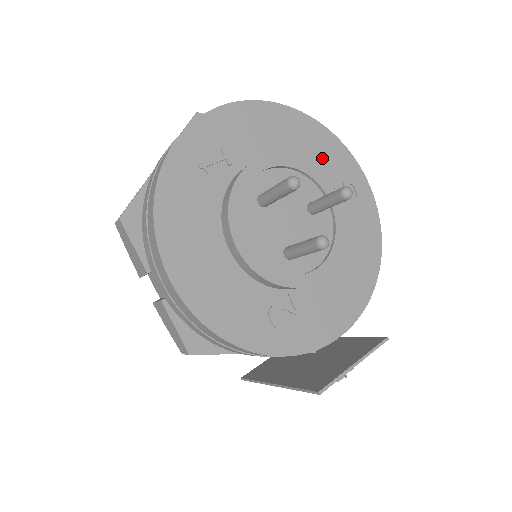
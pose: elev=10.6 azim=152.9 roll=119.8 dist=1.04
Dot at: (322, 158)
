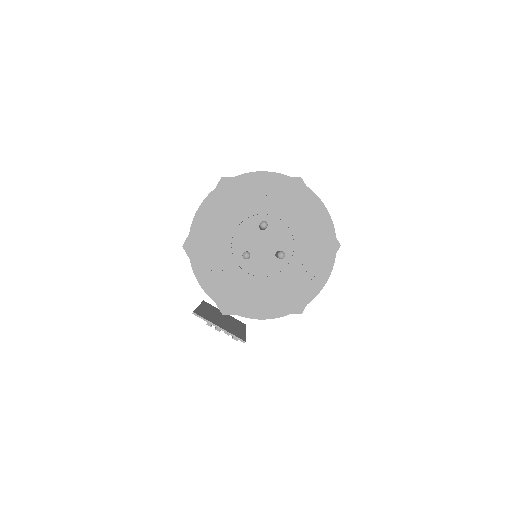
Dot at: (316, 247)
